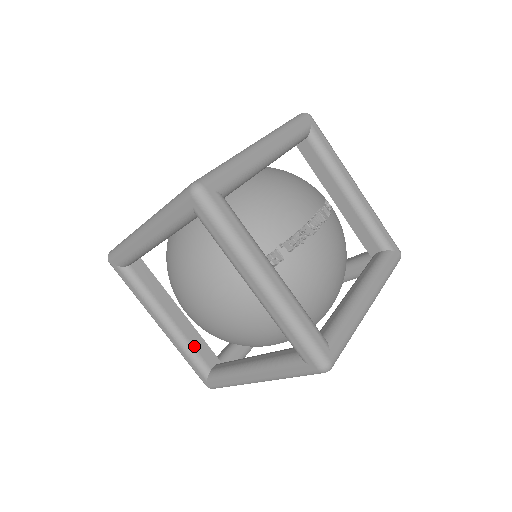
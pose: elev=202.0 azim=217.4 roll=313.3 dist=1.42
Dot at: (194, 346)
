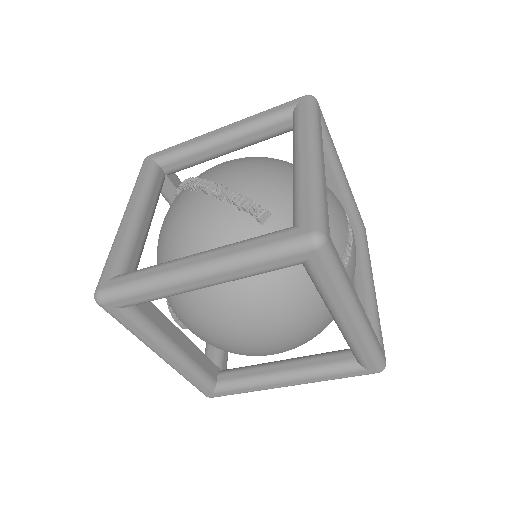
Dot at: (201, 365)
